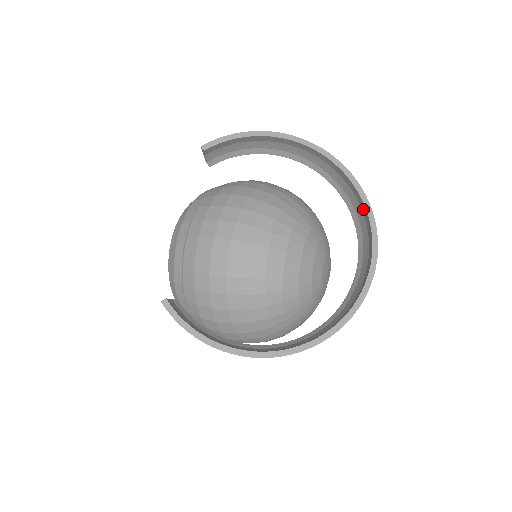
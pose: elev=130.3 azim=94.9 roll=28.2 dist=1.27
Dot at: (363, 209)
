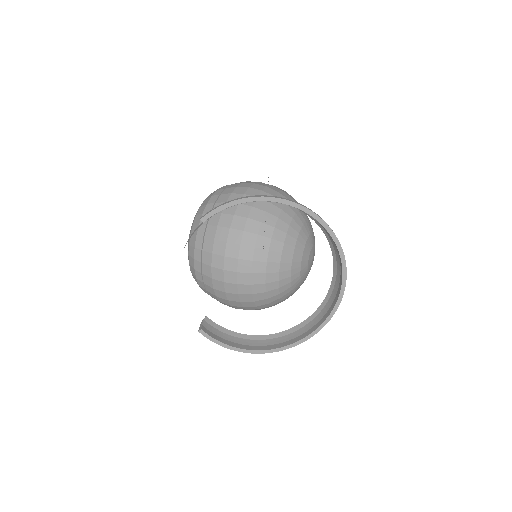
Dot at: (335, 244)
